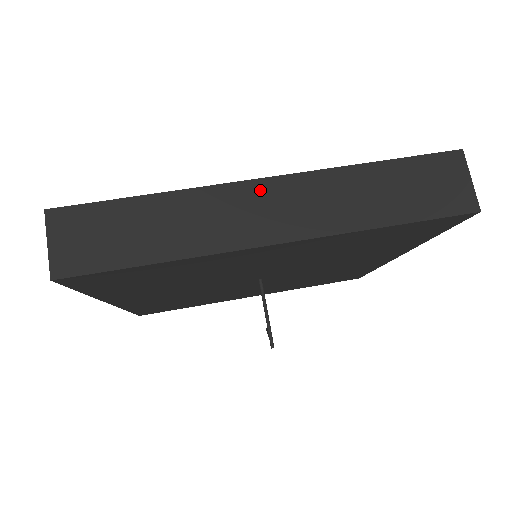
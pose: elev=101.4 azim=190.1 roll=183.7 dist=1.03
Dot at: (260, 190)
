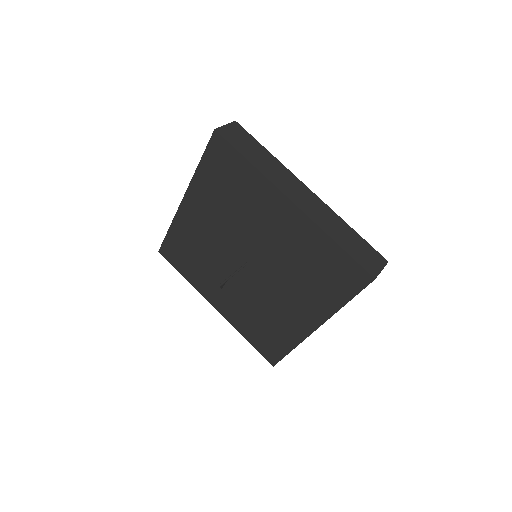
Dot at: (305, 189)
